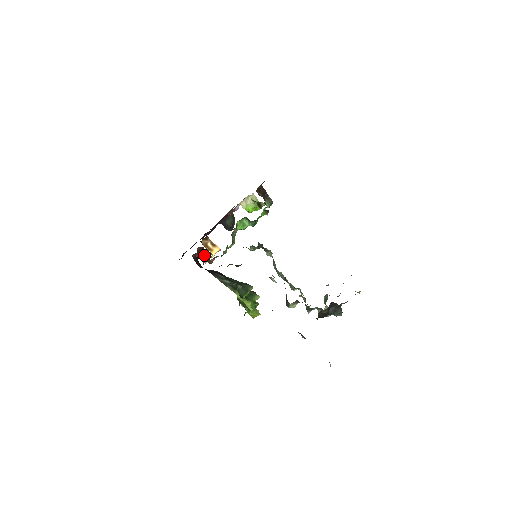
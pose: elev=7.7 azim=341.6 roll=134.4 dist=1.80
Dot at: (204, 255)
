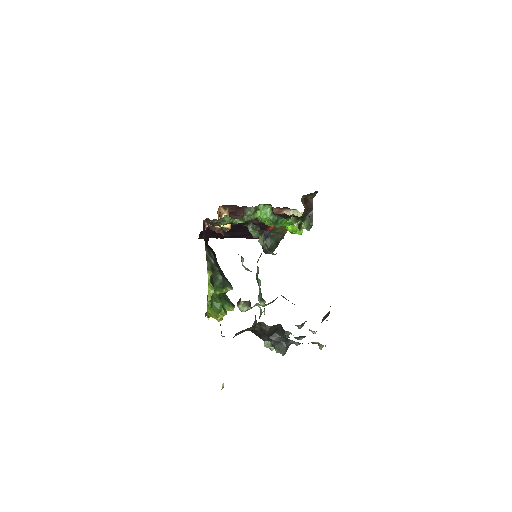
Dot at: occluded
